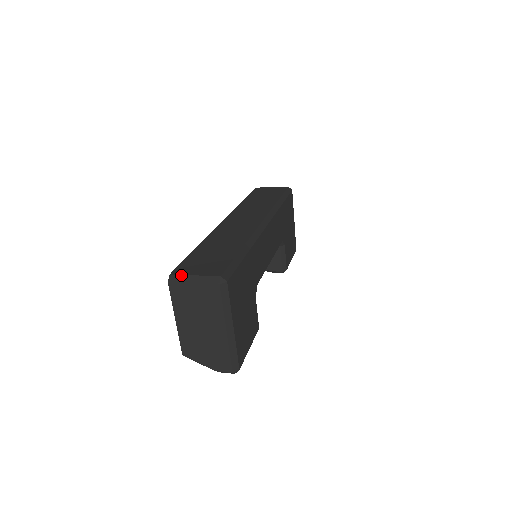
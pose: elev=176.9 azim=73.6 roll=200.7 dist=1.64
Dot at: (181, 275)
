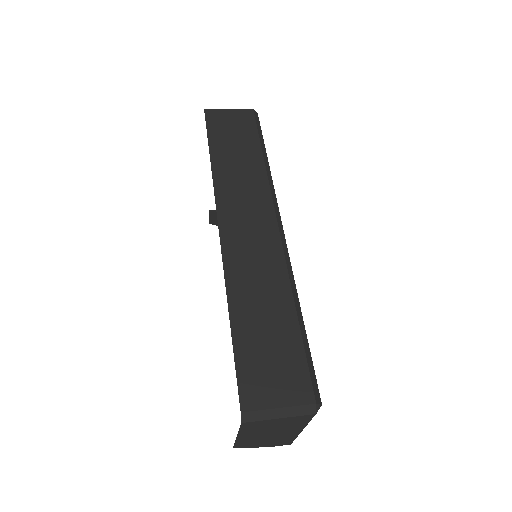
Dot at: (259, 411)
